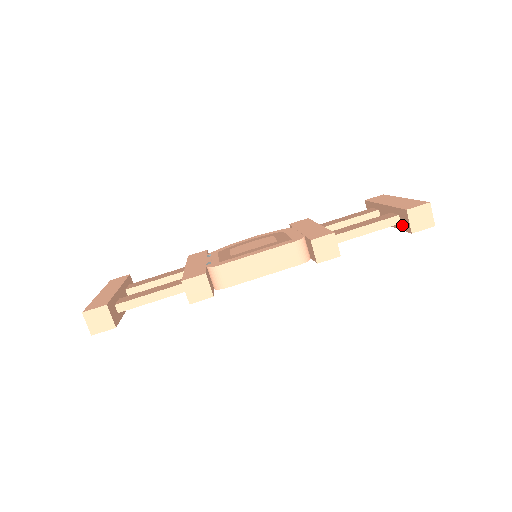
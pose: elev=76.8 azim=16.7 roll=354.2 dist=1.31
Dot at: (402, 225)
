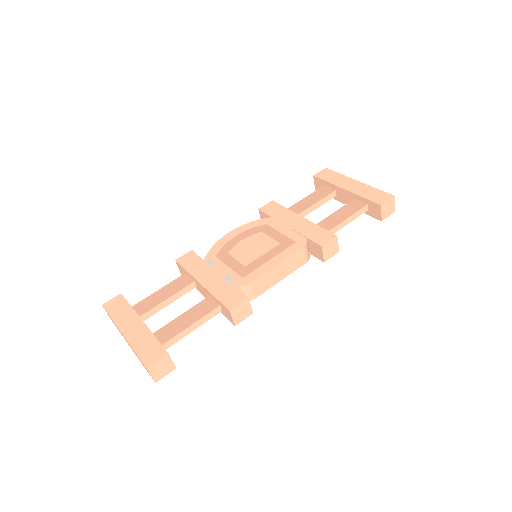
Dot at: (369, 212)
